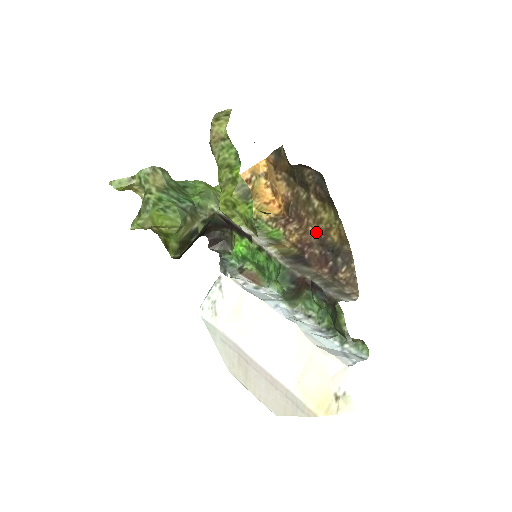
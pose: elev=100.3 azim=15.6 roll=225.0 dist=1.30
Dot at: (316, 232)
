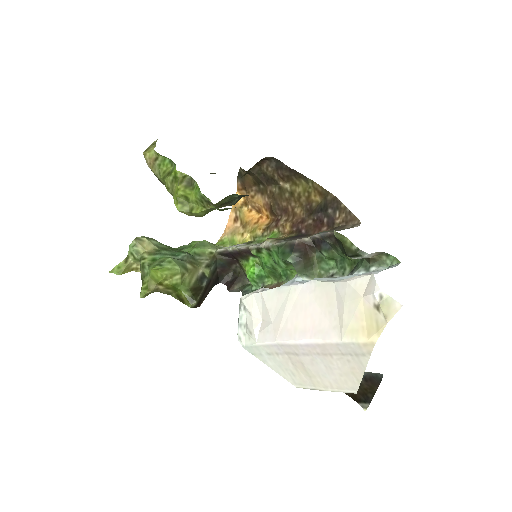
Dot at: (301, 208)
